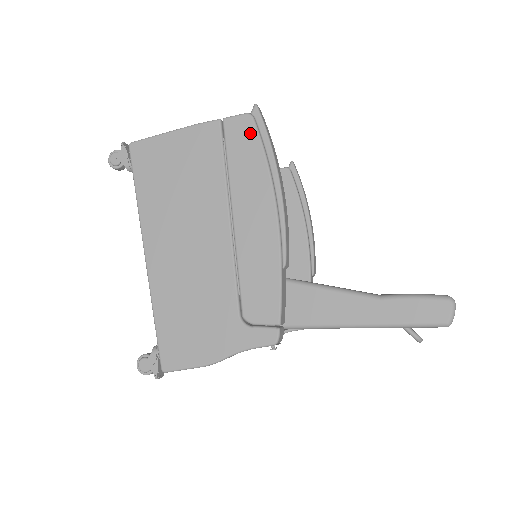
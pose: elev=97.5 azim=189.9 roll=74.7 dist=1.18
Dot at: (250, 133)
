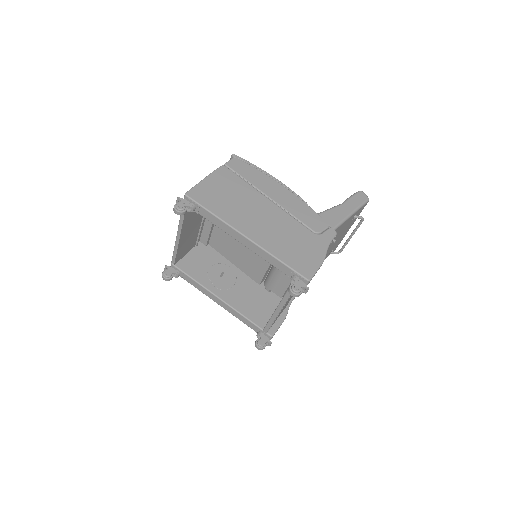
Dot at: (243, 164)
